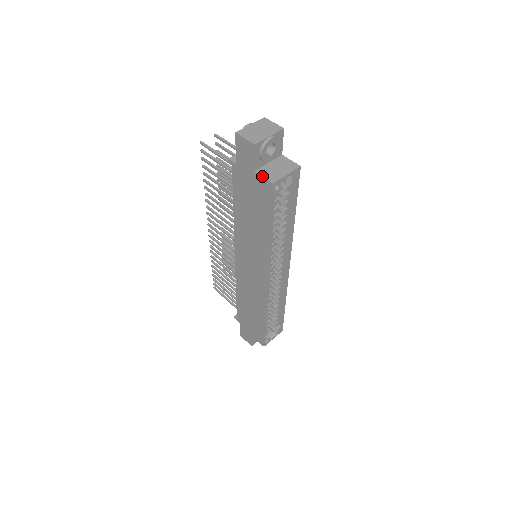
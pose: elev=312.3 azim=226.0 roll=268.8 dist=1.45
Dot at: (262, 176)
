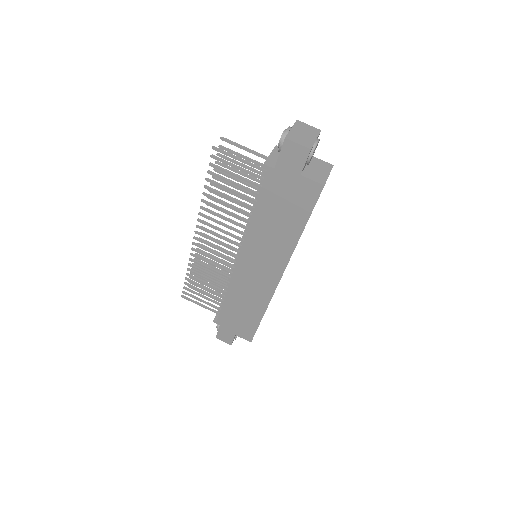
Dot at: (311, 179)
